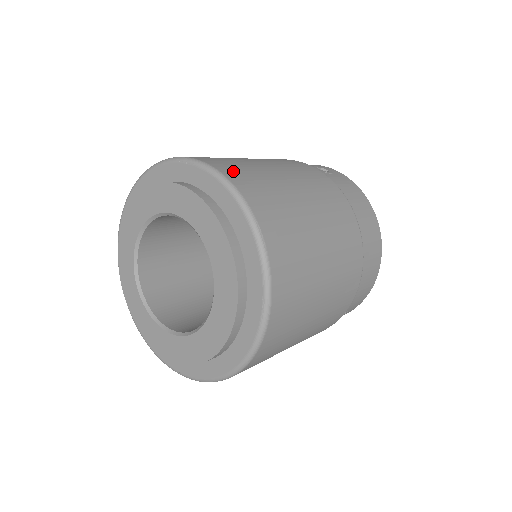
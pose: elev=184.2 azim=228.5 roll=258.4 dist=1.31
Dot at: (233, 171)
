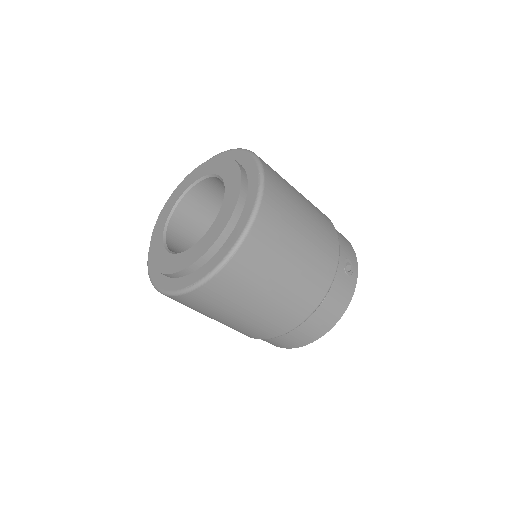
Dot at: (270, 213)
